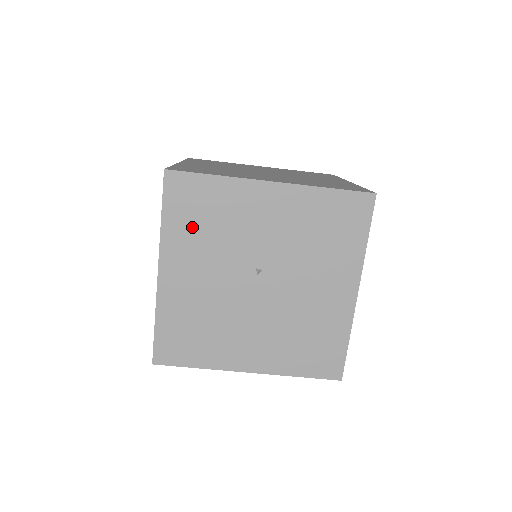
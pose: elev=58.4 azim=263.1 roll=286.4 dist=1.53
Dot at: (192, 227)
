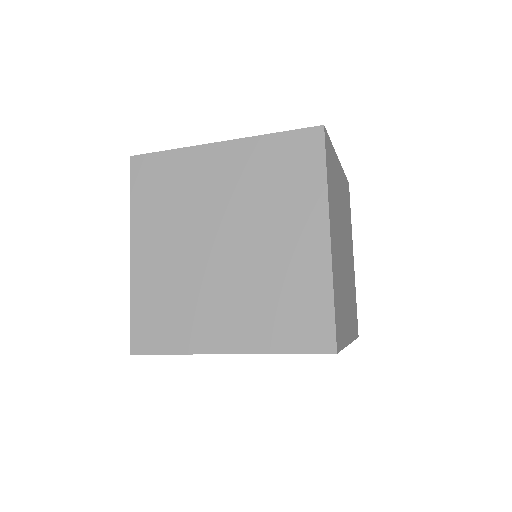
Dot at: occluded
